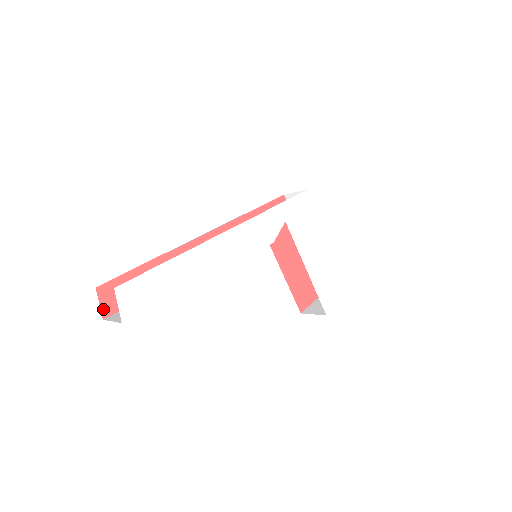
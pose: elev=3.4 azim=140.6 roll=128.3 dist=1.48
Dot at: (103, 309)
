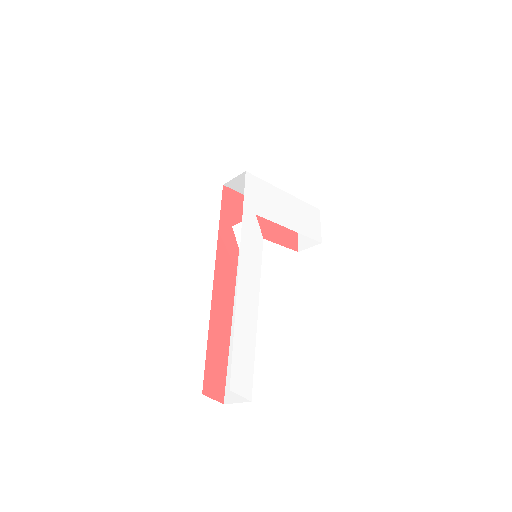
Dot at: (217, 399)
